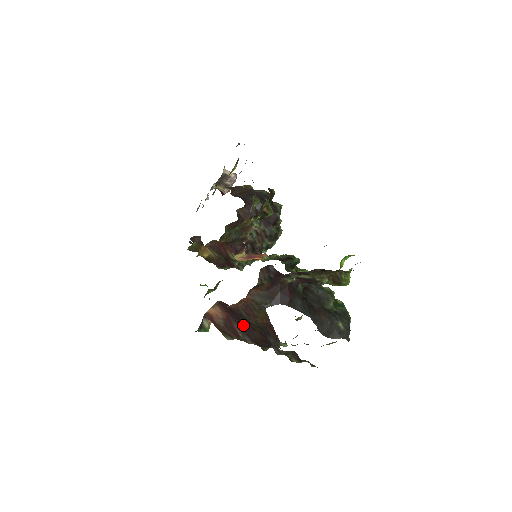
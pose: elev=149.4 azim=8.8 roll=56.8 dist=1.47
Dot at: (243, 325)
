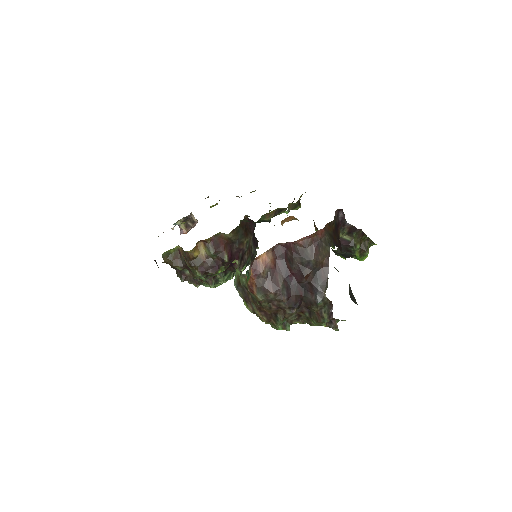
Dot at: (288, 275)
